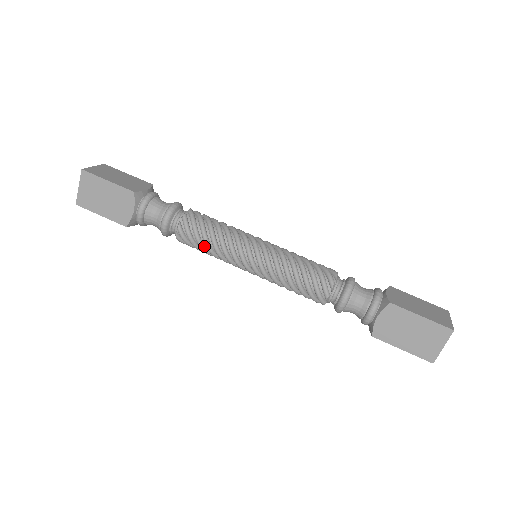
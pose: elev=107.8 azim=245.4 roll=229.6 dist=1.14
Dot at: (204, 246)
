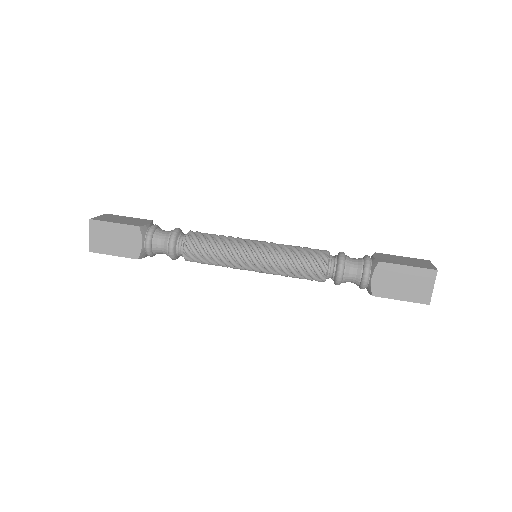
Dot at: (210, 258)
